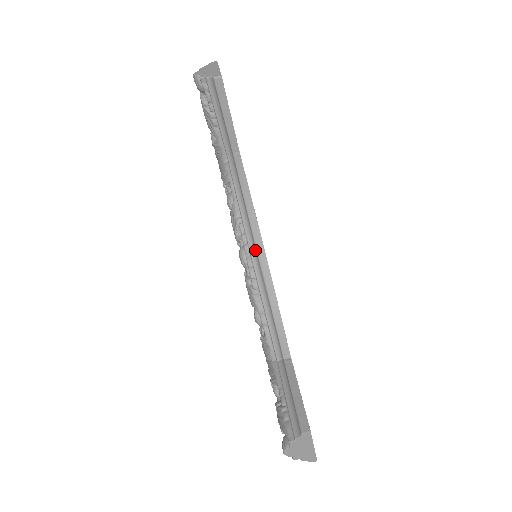
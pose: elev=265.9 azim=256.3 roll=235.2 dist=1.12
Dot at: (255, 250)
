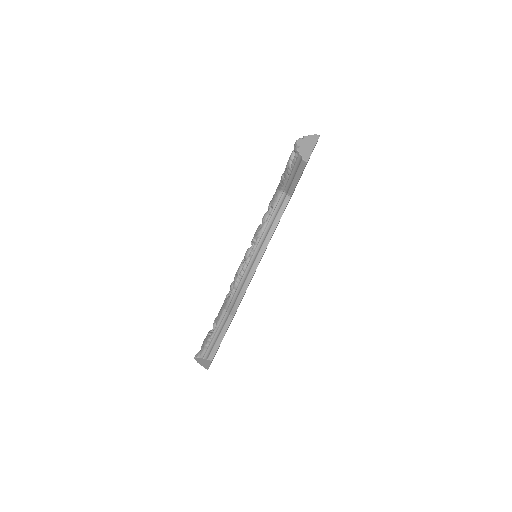
Dot at: (254, 259)
